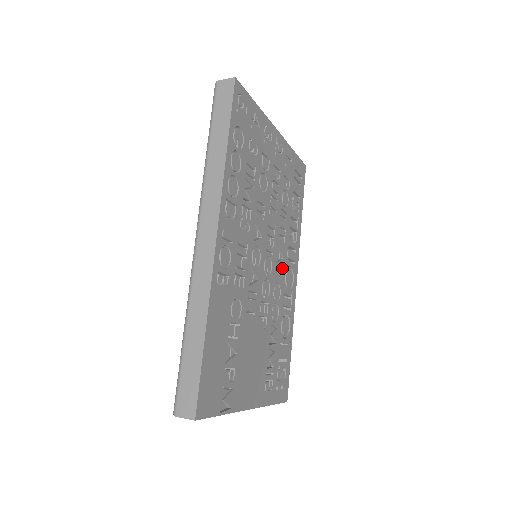
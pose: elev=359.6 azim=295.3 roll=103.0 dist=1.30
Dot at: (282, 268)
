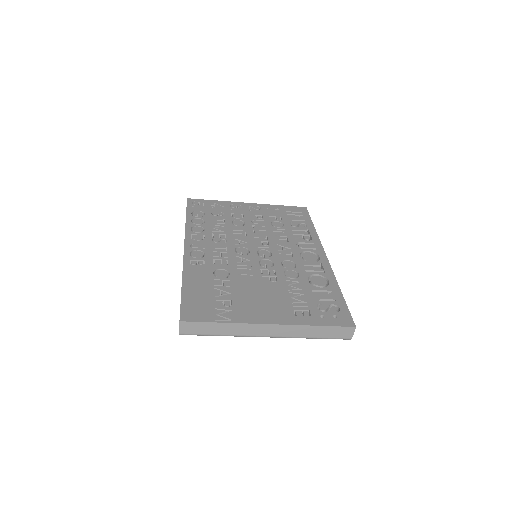
Dot at: (292, 253)
